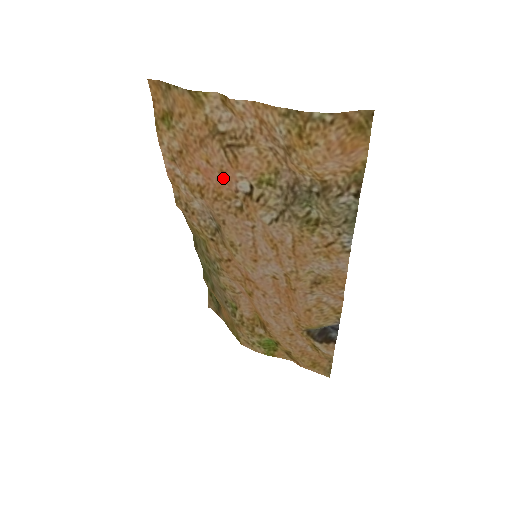
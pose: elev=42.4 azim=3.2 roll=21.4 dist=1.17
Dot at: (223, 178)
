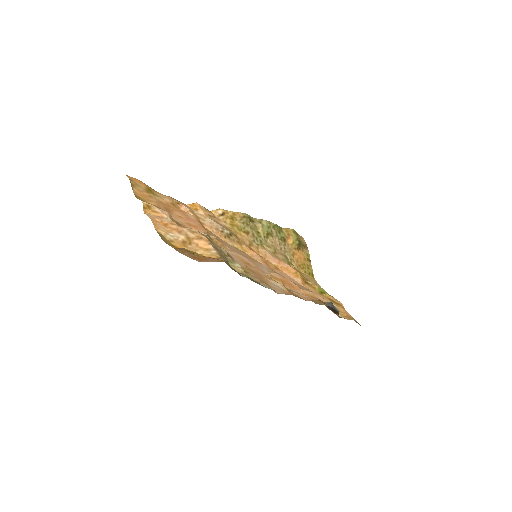
Dot at: (194, 226)
